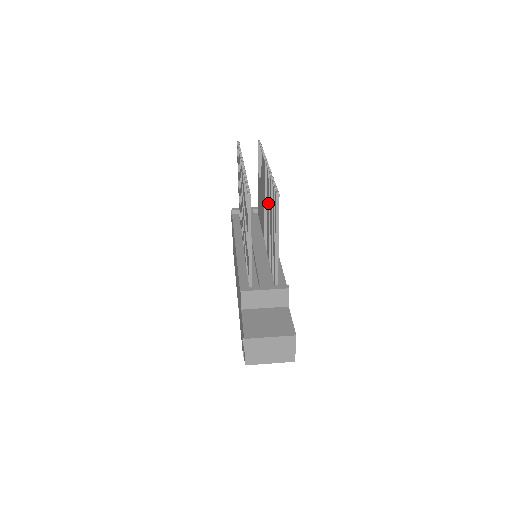
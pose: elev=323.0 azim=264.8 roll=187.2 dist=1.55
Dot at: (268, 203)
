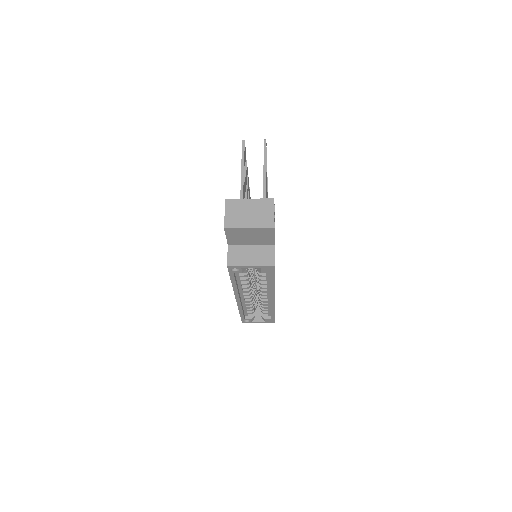
Dot at: occluded
